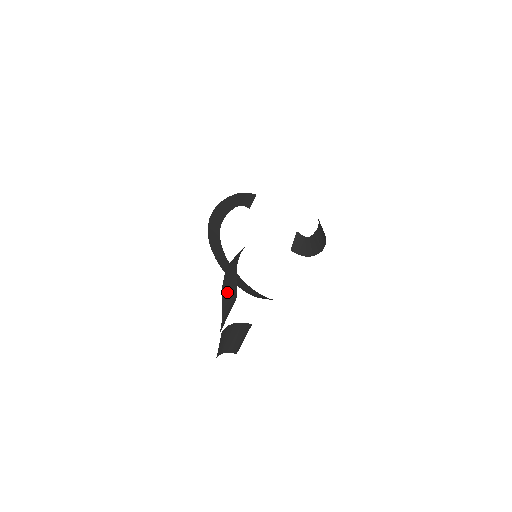
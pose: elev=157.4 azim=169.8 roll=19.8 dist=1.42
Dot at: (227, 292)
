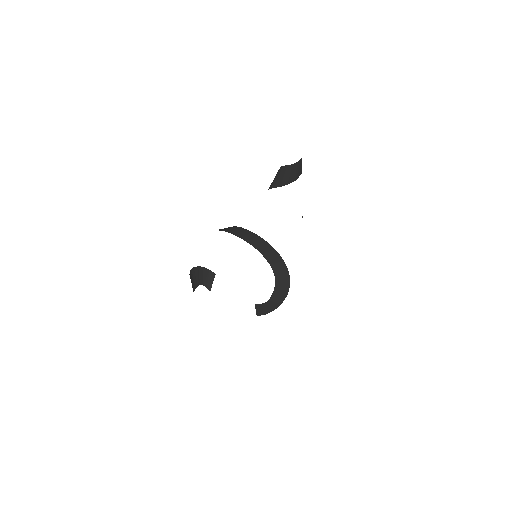
Dot at: (285, 177)
